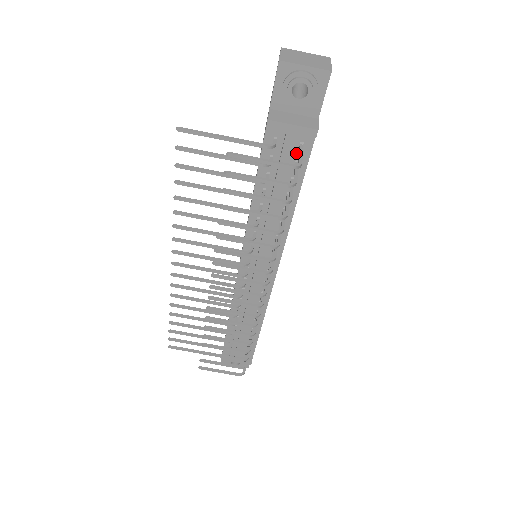
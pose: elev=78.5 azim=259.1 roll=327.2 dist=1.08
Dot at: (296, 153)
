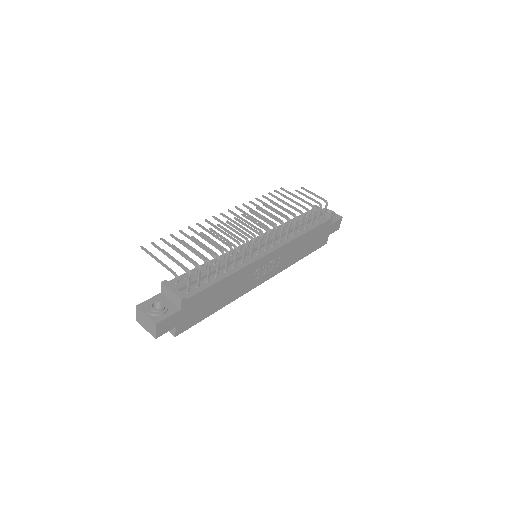
Dot at: (319, 219)
